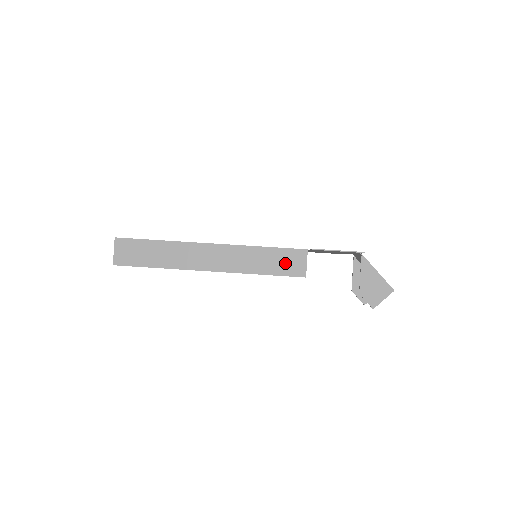
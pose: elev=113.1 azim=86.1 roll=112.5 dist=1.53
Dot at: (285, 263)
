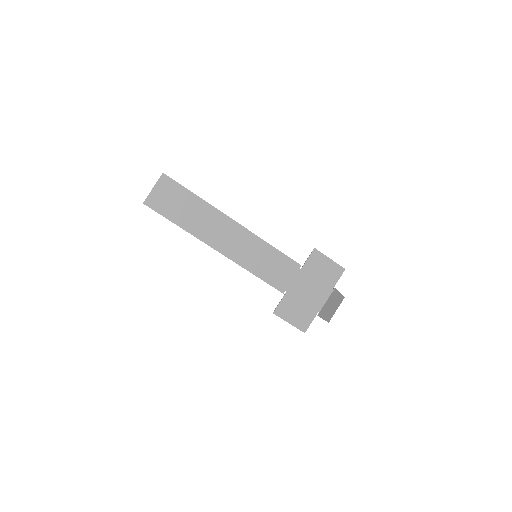
Dot at: occluded
